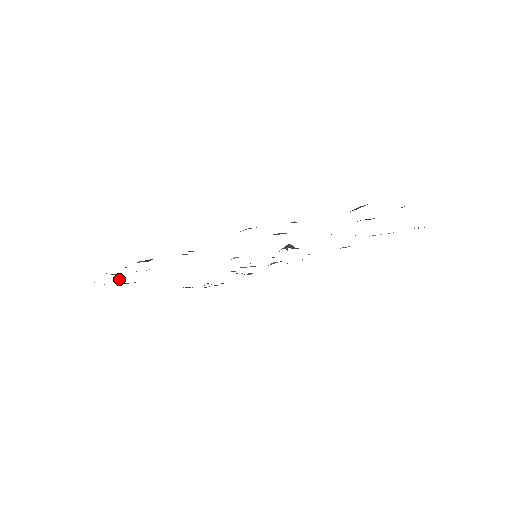
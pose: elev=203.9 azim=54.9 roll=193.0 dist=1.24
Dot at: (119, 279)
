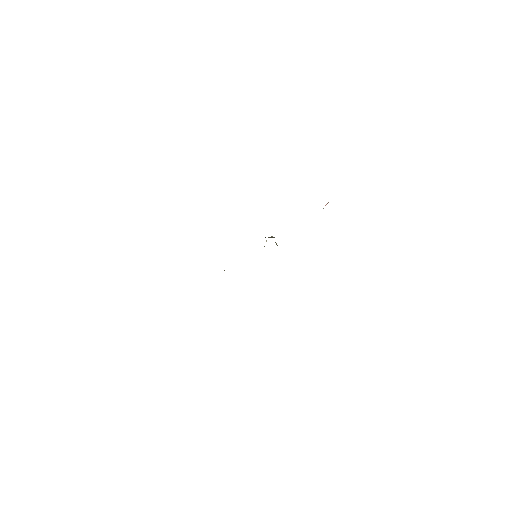
Dot at: occluded
